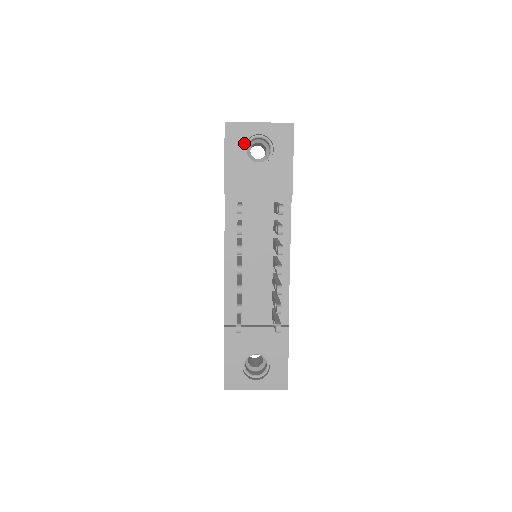
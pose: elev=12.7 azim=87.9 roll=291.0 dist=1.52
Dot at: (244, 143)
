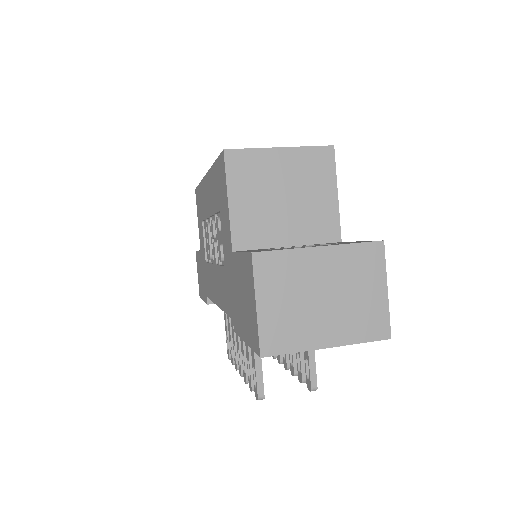
Dot at: occluded
